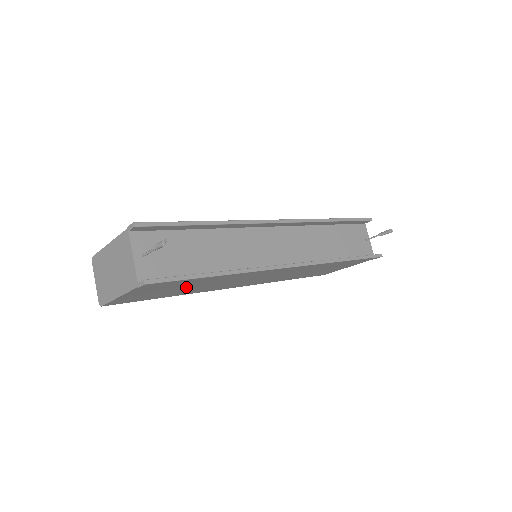
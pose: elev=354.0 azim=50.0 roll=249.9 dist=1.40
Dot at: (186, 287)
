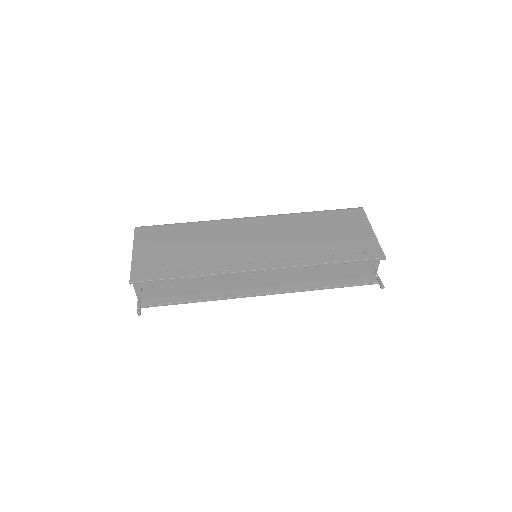
Dot at: occluded
